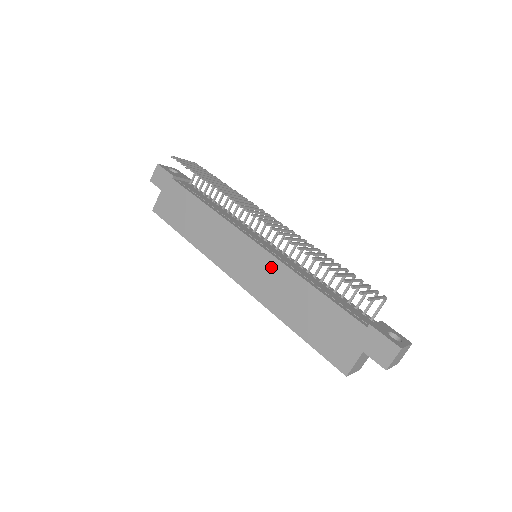
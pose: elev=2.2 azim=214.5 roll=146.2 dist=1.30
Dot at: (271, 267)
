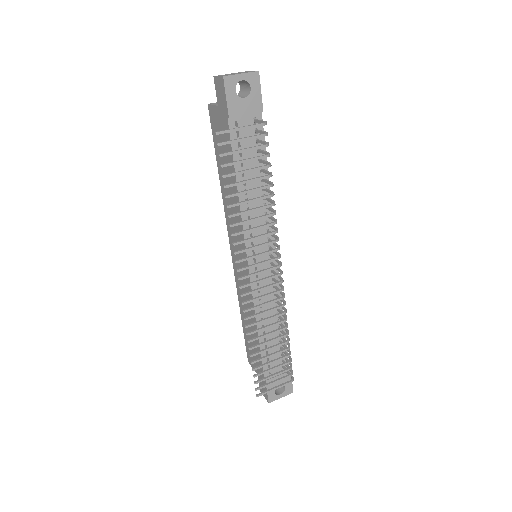
Dot at: (248, 289)
